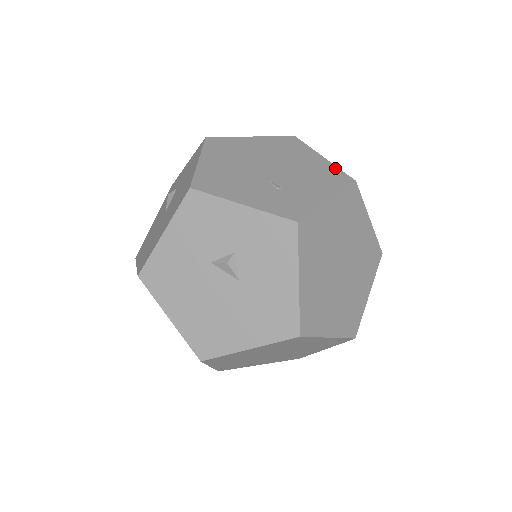
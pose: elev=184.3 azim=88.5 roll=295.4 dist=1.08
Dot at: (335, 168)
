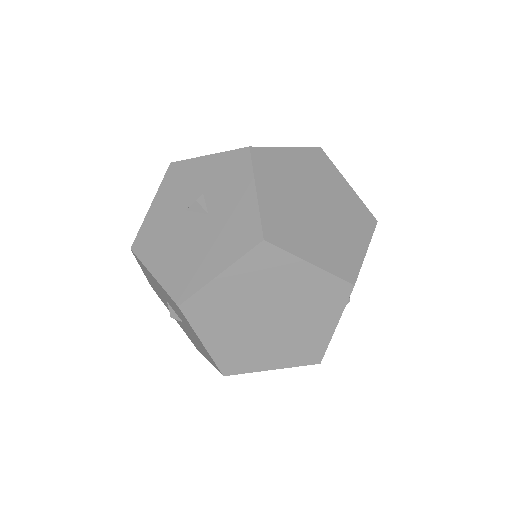
Dot at: occluded
